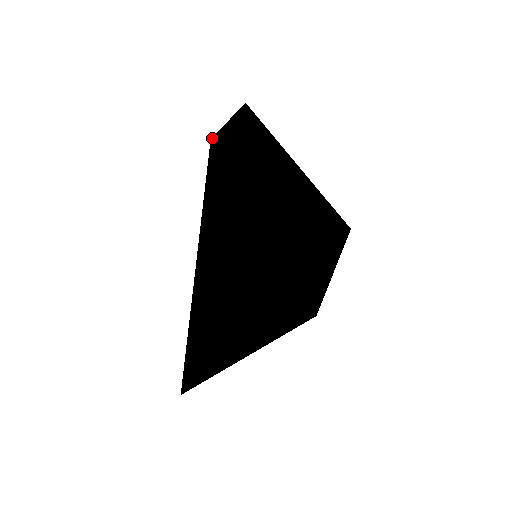
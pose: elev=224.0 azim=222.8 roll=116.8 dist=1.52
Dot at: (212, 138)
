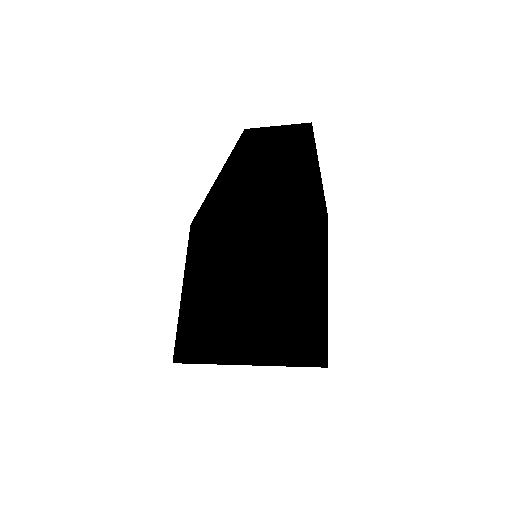
Dot at: (248, 130)
